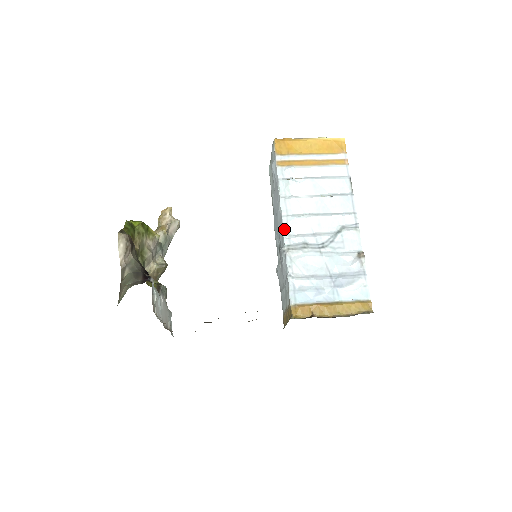
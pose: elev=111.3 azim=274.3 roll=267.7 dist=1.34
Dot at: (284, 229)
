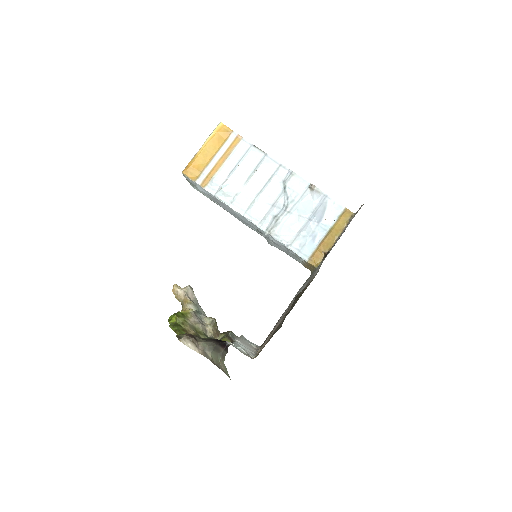
Dot at: (253, 222)
